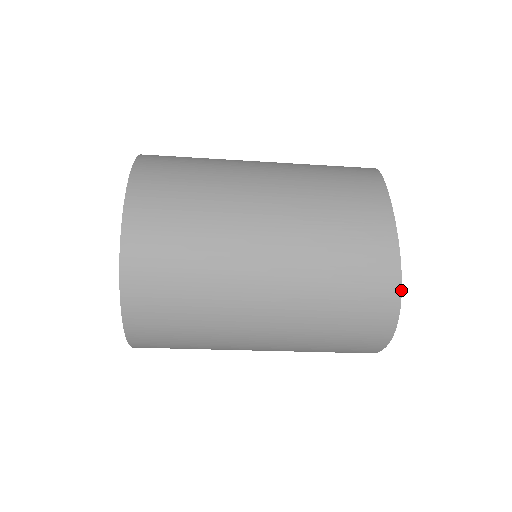
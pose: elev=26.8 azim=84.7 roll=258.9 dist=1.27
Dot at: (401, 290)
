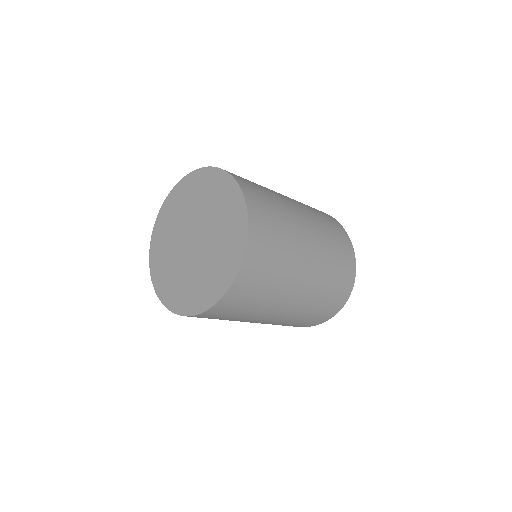
Dot at: occluded
